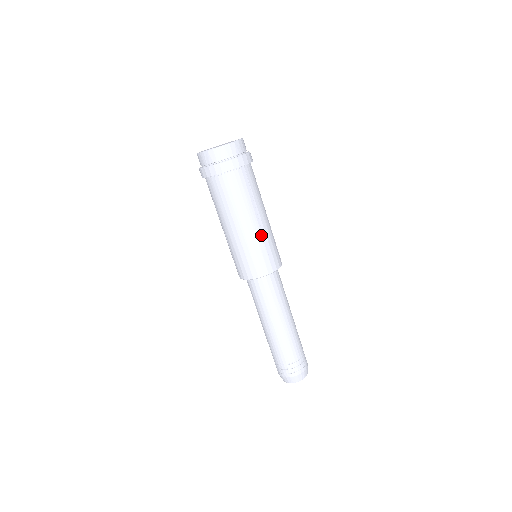
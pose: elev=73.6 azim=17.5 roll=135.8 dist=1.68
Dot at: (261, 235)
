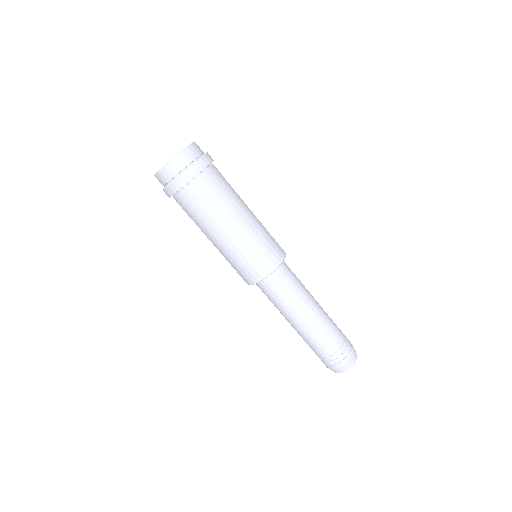
Dot at: (253, 231)
